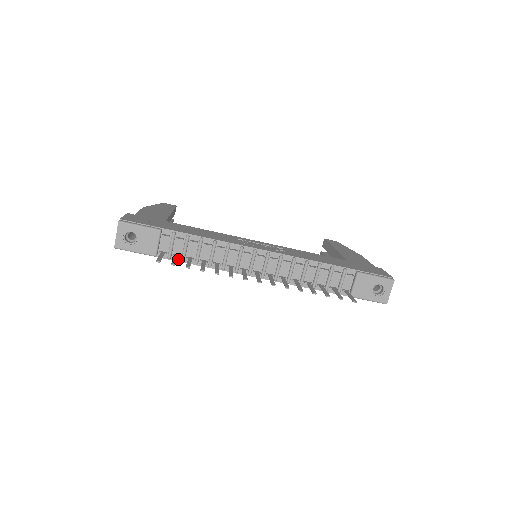
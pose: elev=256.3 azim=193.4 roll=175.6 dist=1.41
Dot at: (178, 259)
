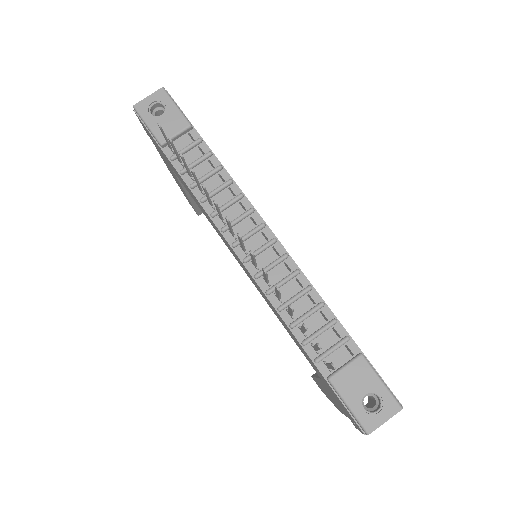
Dot at: (179, 168)
